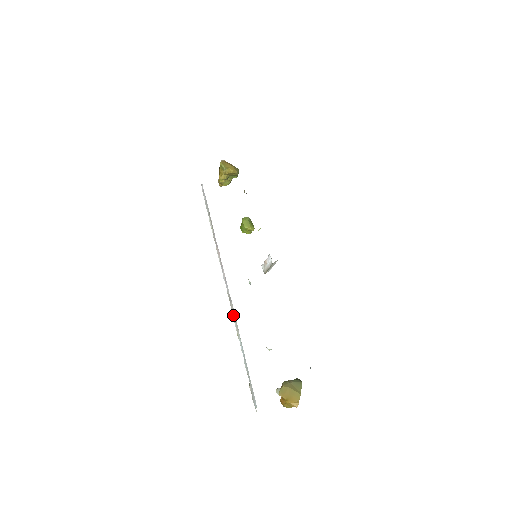
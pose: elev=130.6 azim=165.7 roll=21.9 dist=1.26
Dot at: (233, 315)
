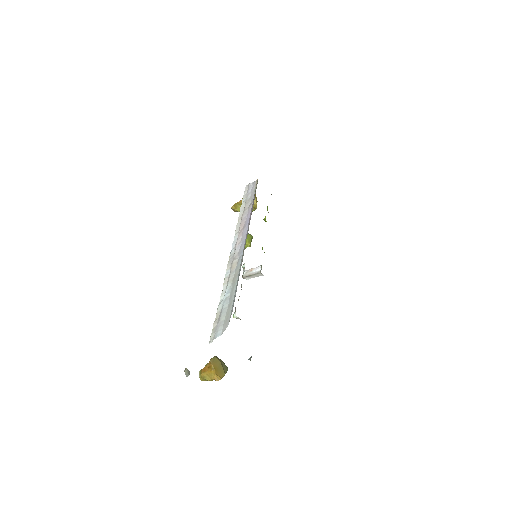
Dot at: (226, 271)
